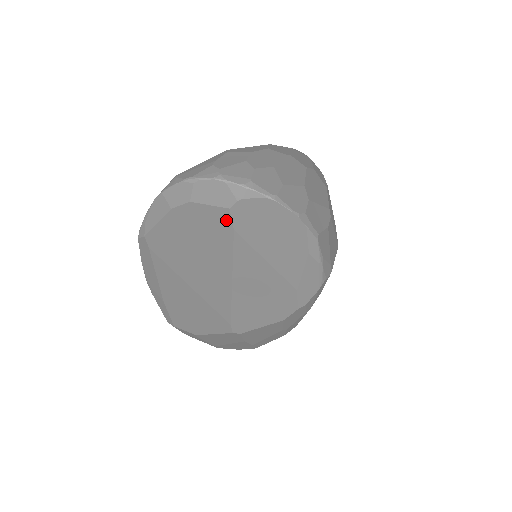
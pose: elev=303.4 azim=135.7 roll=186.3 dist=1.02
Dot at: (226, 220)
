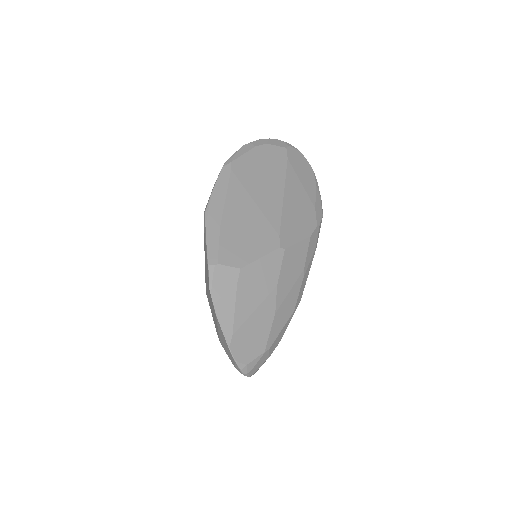
Dot at: (284, 153)
